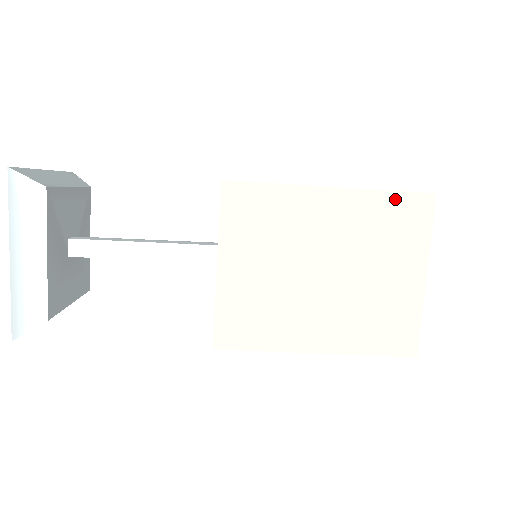
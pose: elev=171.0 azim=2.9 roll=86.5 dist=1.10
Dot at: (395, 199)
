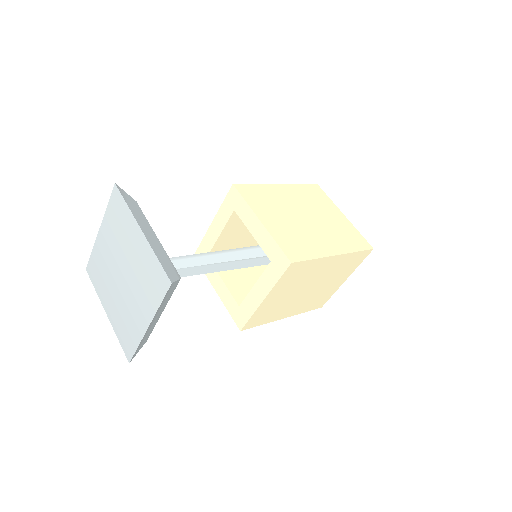
Dot at: (357, 254)
